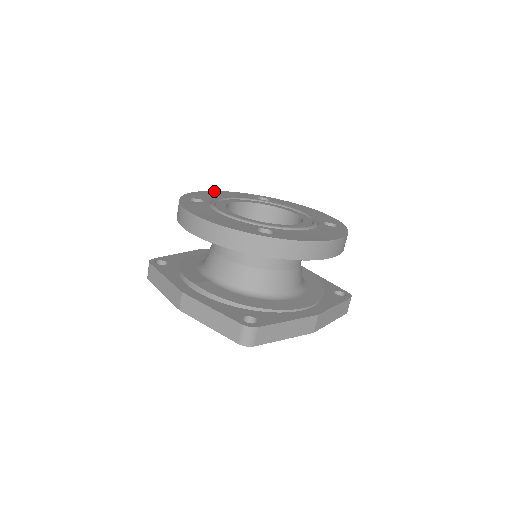
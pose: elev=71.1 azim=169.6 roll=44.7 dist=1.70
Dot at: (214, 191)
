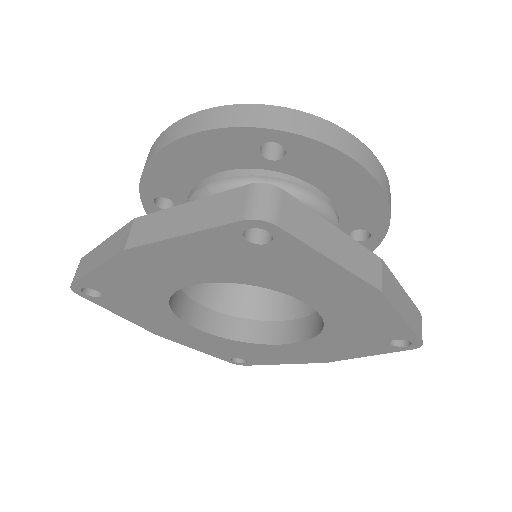
Dot at: occluded
